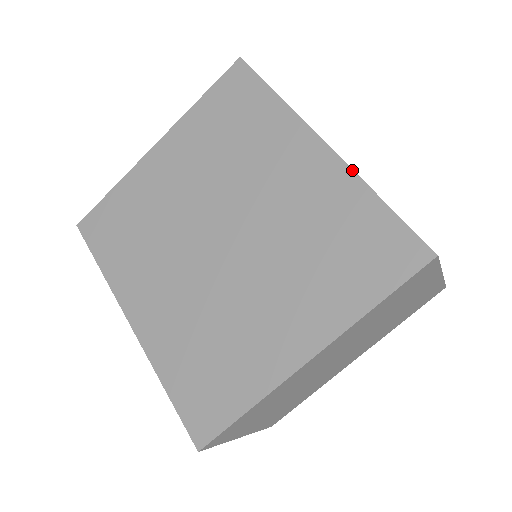
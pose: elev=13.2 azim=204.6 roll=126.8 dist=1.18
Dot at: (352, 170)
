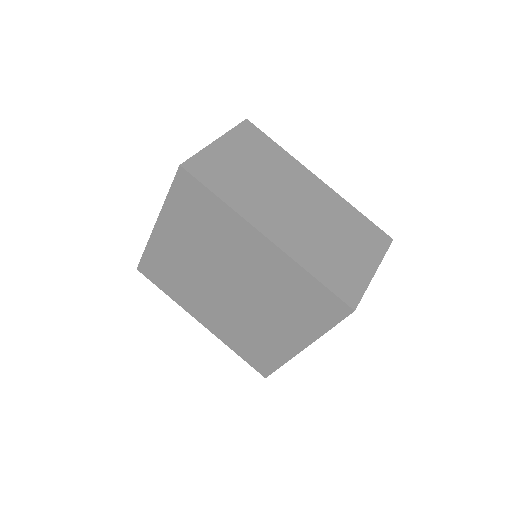
Dot at: (291, 259)
